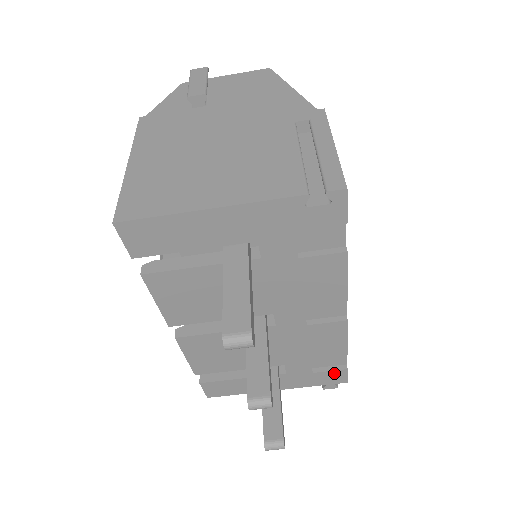
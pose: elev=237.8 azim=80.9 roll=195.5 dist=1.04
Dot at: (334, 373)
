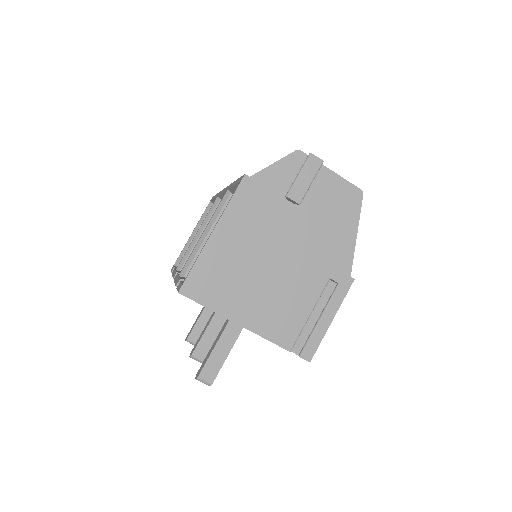
Dot at: occluded
